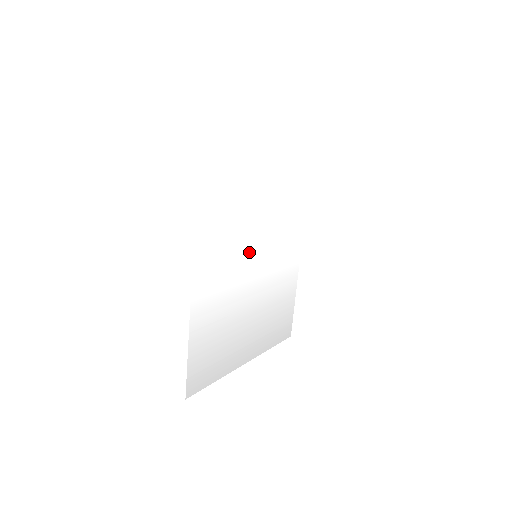
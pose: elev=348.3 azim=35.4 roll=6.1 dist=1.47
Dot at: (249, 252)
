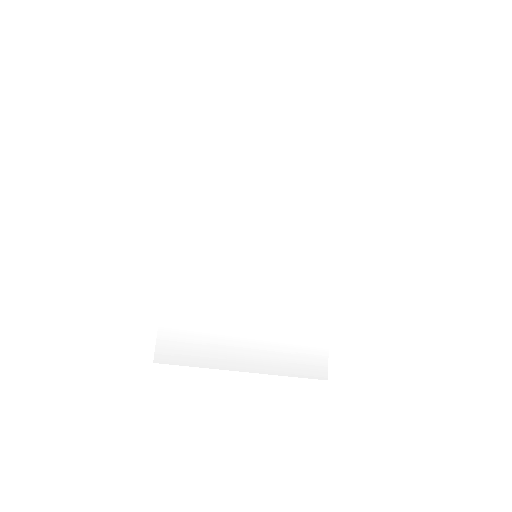
Dot at: (246, 249)
